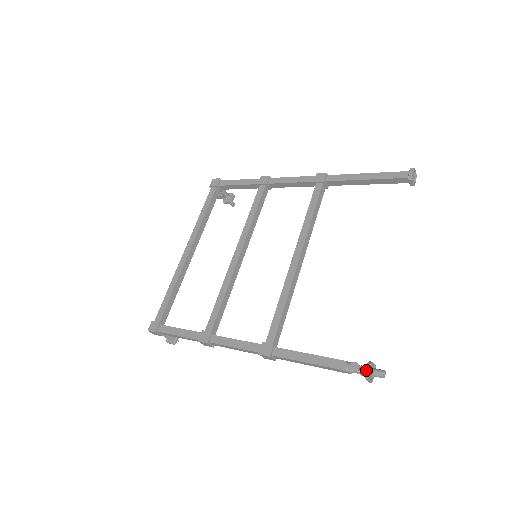
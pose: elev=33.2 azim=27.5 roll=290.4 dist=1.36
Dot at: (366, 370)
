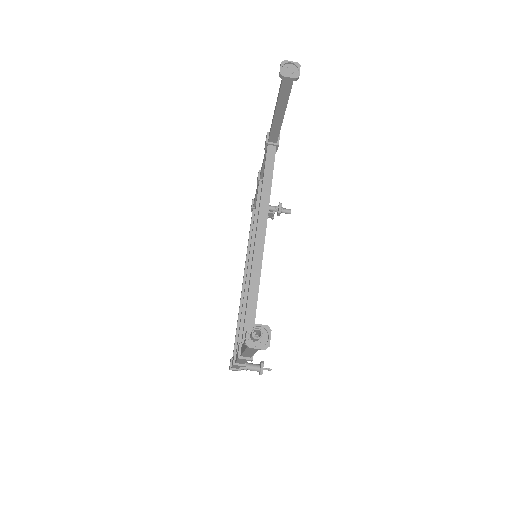
Dot at: (245, 337)
